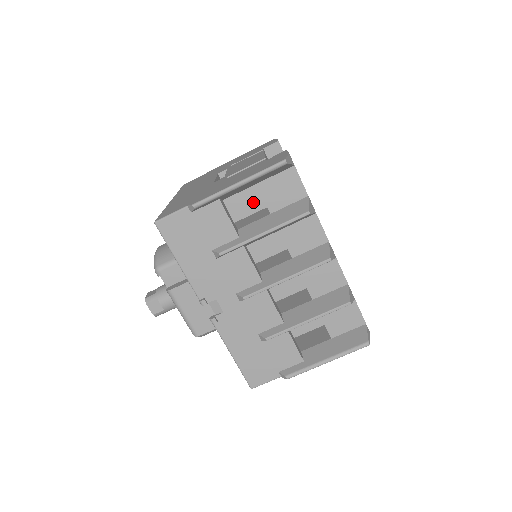
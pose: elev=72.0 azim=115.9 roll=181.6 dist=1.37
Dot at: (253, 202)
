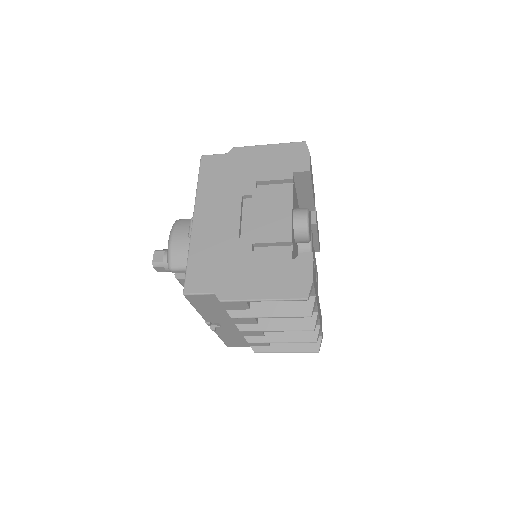
Dot at: occluded
